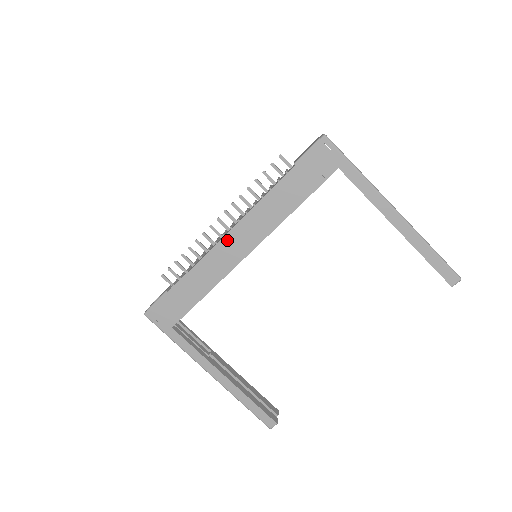
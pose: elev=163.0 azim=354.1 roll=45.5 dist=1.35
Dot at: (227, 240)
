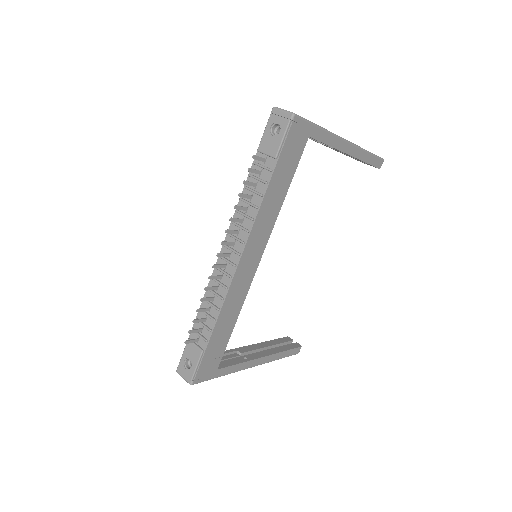
Dot at: (241, 267)
